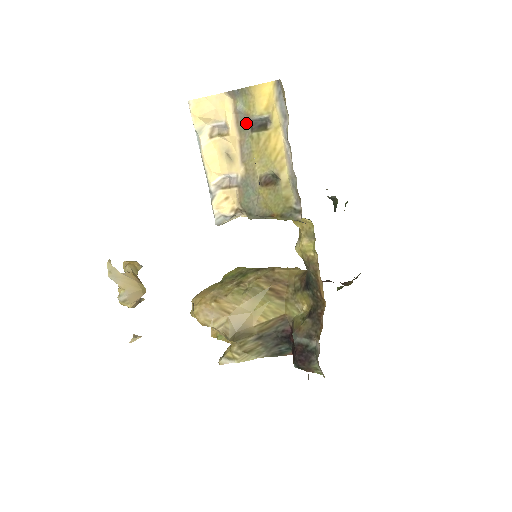
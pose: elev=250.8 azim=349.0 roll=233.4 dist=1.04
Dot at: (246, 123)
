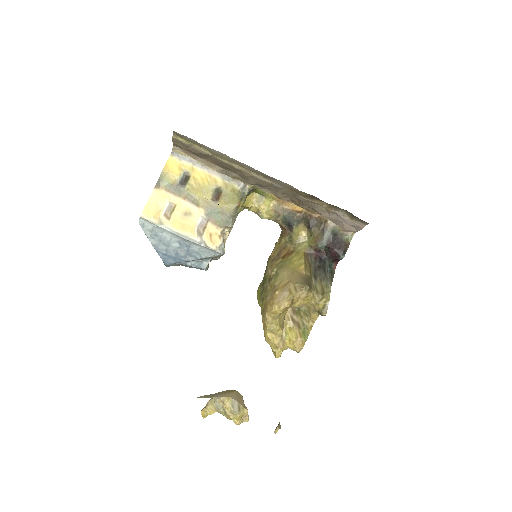
Dot at: (178, 188)
